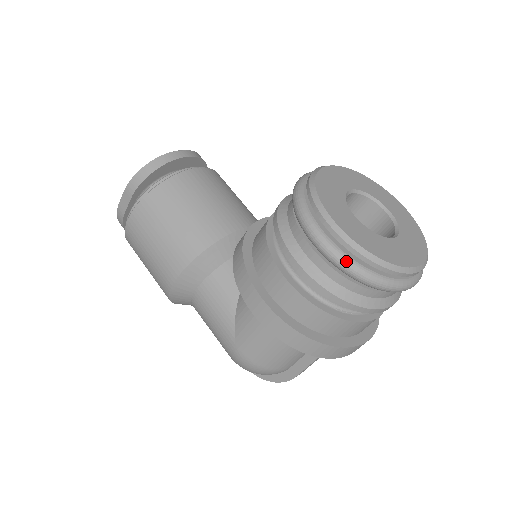
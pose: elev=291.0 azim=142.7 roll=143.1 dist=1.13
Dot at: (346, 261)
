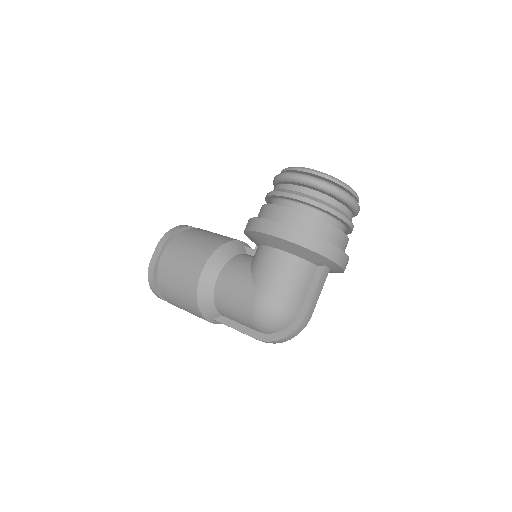
Dot at: (312, 177)
